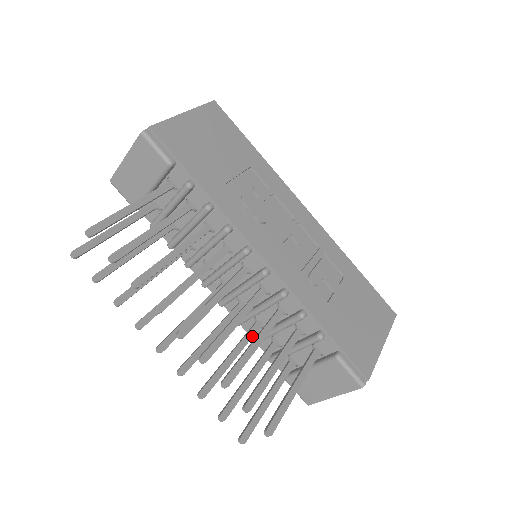
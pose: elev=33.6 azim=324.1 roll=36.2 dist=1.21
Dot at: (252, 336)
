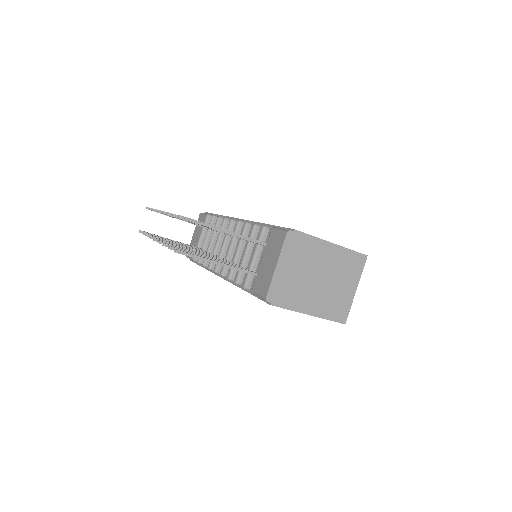
Dot at: (228, 262)
